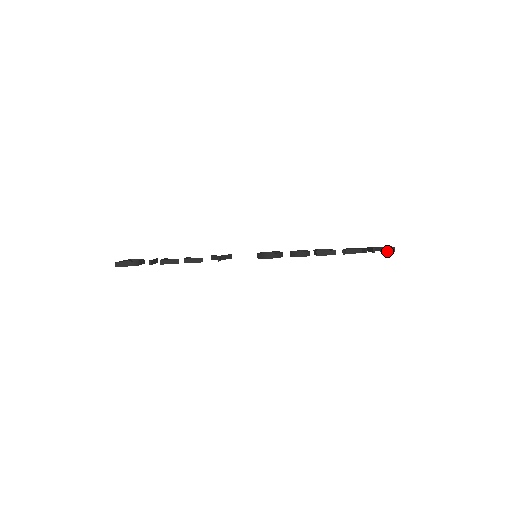
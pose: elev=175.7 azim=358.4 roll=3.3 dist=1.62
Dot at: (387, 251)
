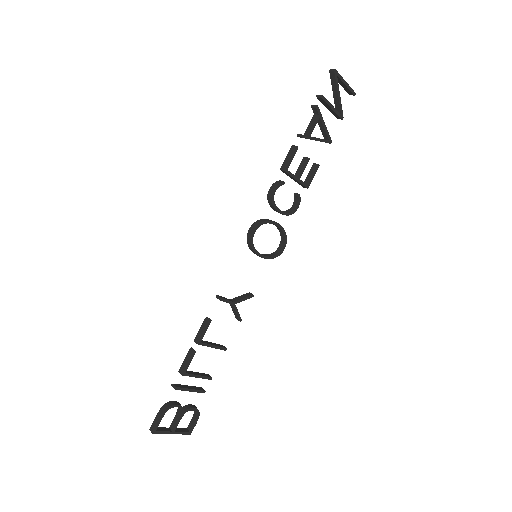
Dot at: (335, 83)
